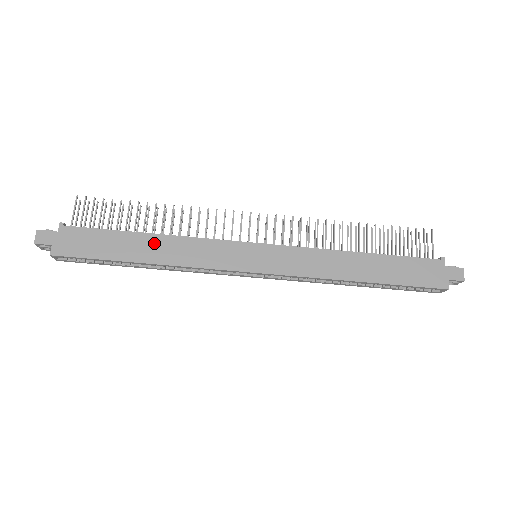
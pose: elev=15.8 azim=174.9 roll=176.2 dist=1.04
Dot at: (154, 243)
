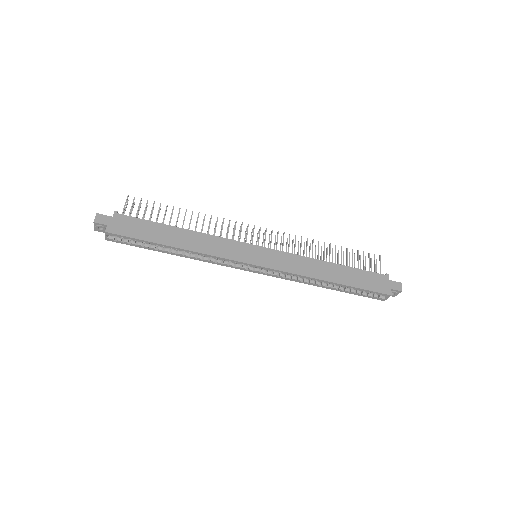
Dot at: (184, 235)
